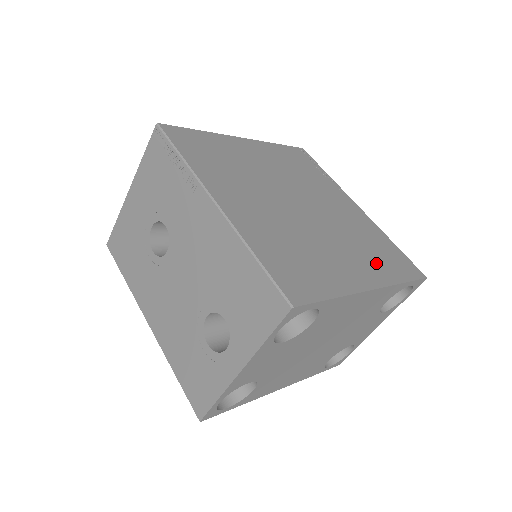
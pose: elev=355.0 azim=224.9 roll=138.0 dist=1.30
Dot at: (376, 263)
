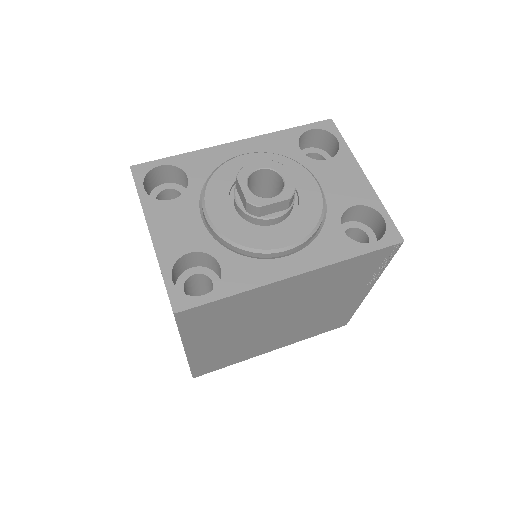
Dot at: (304, 334)
